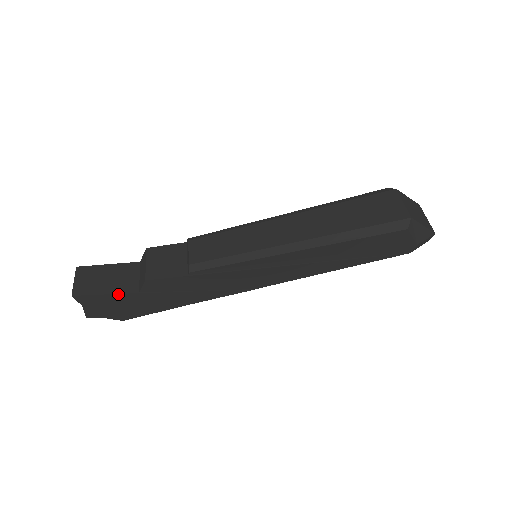
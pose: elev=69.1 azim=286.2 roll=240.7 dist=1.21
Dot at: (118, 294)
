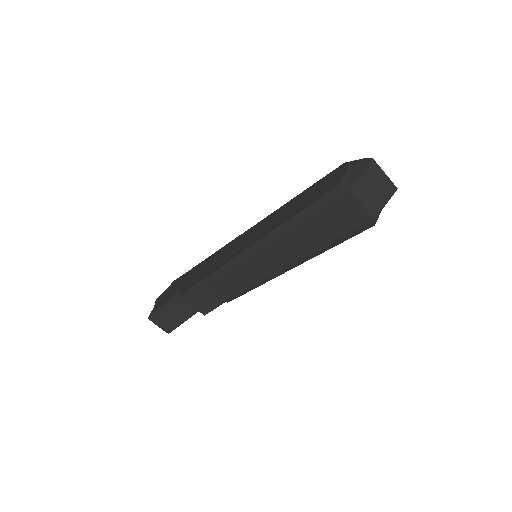
Dot at: (190, 317)
